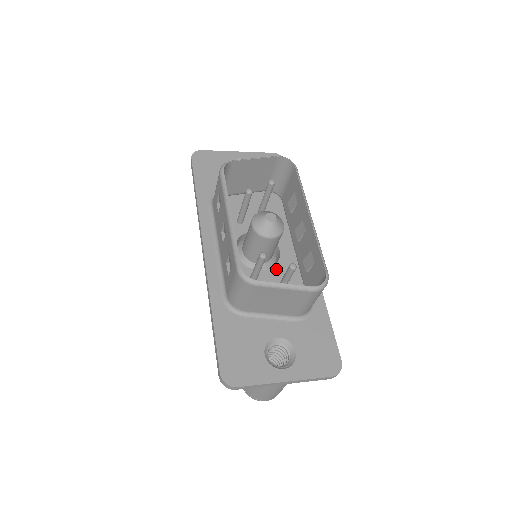
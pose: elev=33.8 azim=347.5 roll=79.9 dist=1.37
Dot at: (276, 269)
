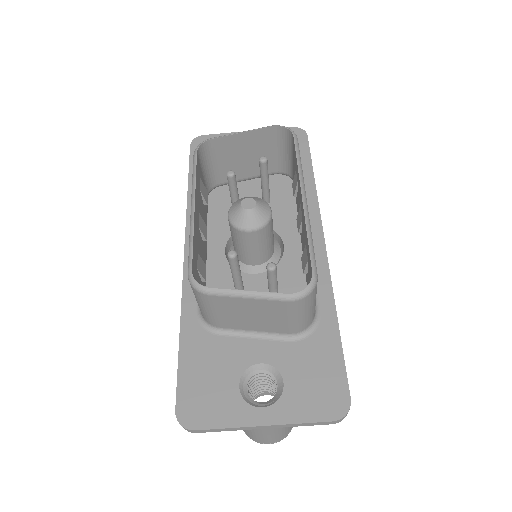
Dot at: occluded
